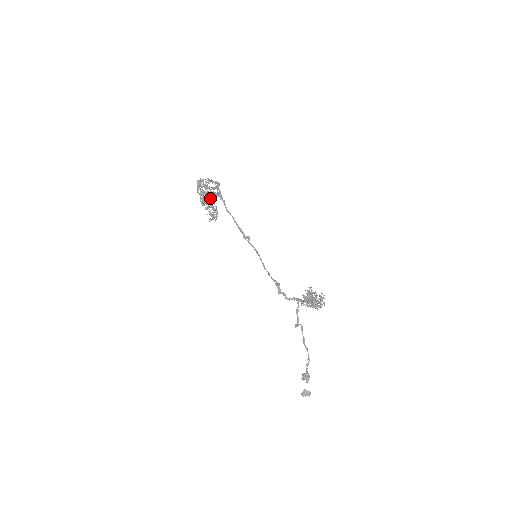
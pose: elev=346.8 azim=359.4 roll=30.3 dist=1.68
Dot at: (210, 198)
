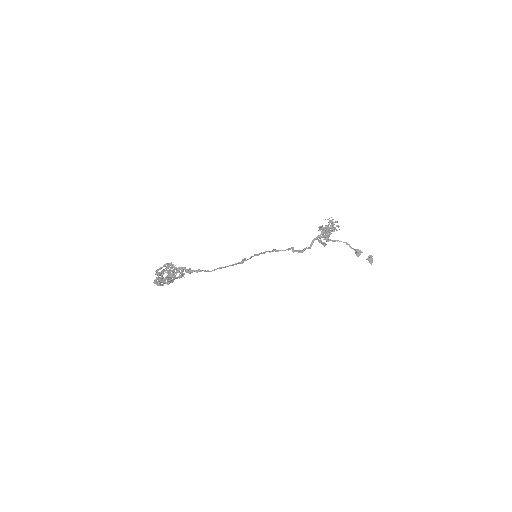
Dot at: (168, 272)
